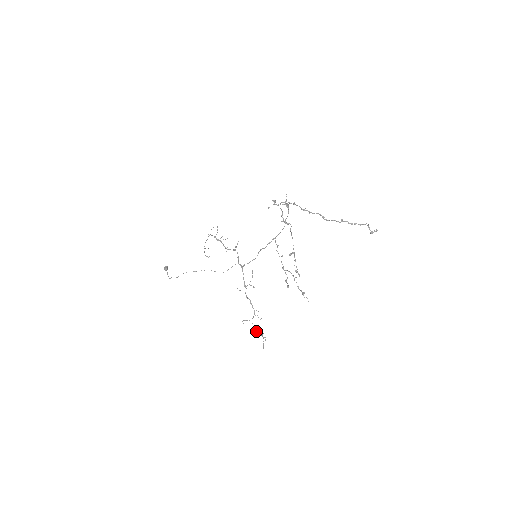
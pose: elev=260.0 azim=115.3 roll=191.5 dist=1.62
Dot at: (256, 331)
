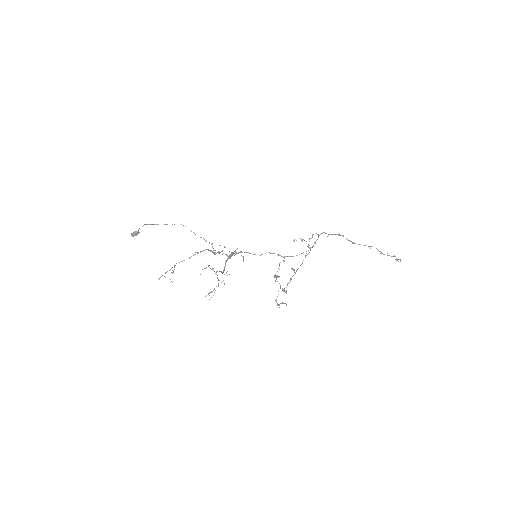
Dot at: (217, 275)
